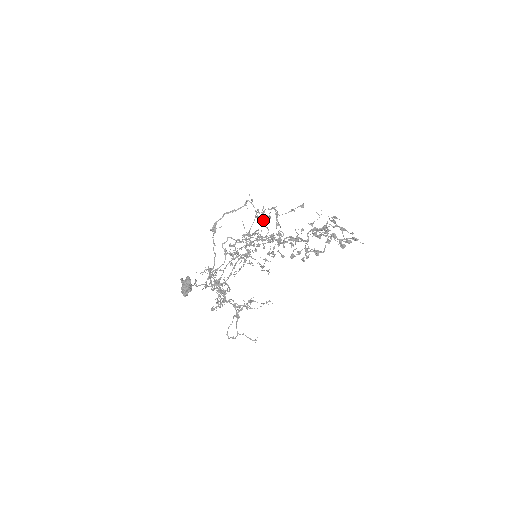
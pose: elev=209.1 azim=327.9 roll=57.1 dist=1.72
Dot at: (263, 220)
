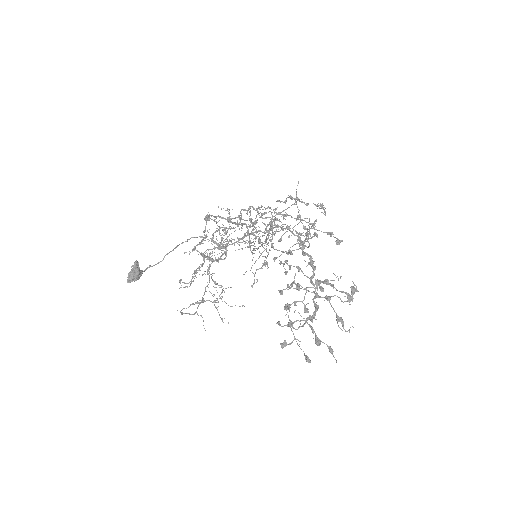
Dot at: occluded
